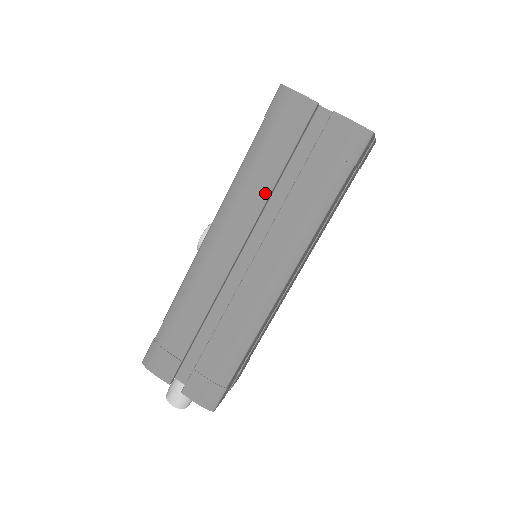
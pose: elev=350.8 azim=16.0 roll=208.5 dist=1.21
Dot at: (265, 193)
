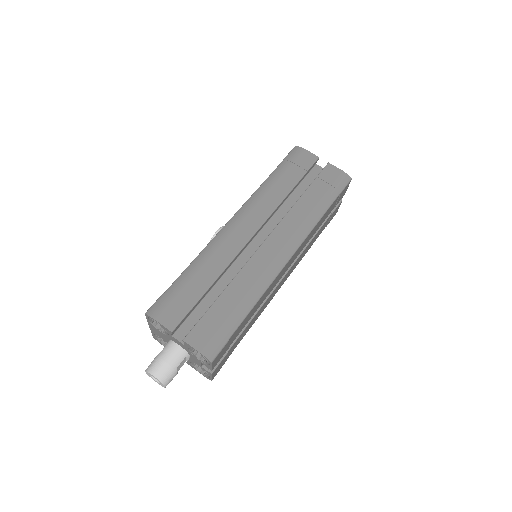
Dot at: (281, 197)
